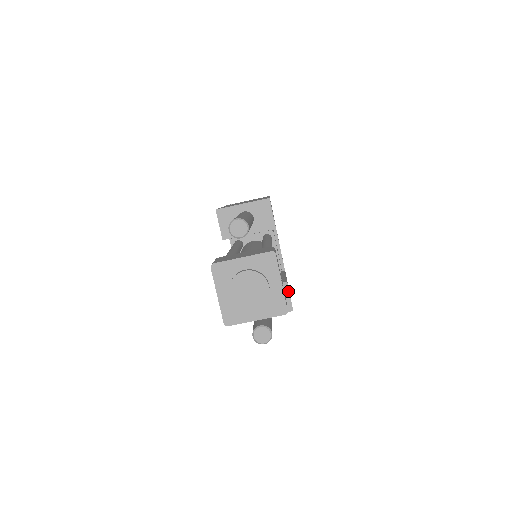
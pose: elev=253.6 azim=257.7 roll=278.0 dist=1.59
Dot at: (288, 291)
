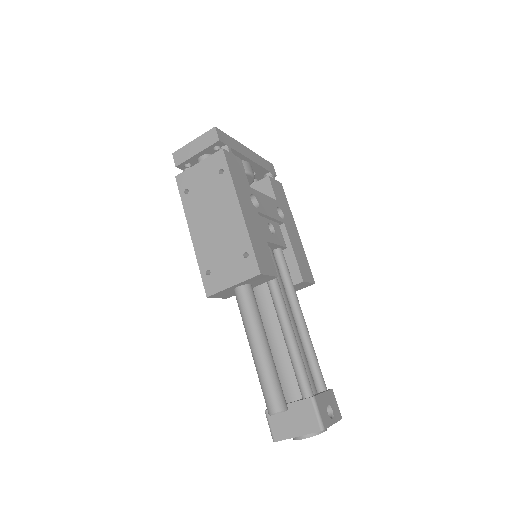
Dot at: (306, 283)
